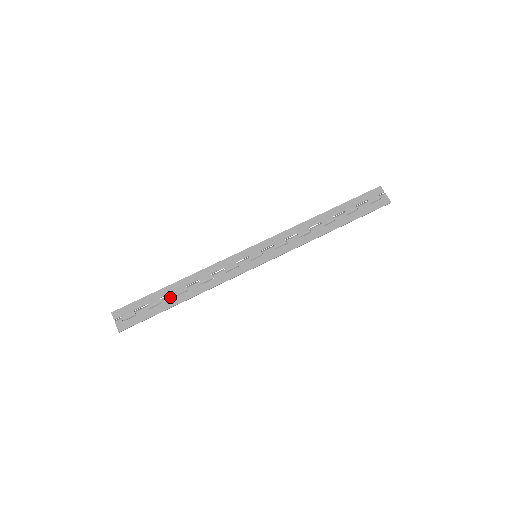
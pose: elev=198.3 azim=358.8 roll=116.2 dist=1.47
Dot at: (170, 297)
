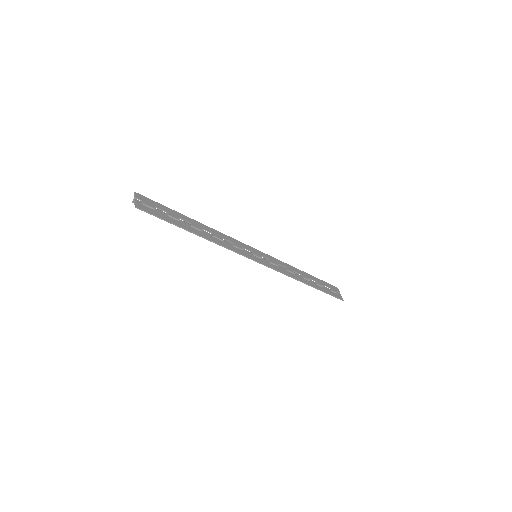
Dot at: (187, 223)
